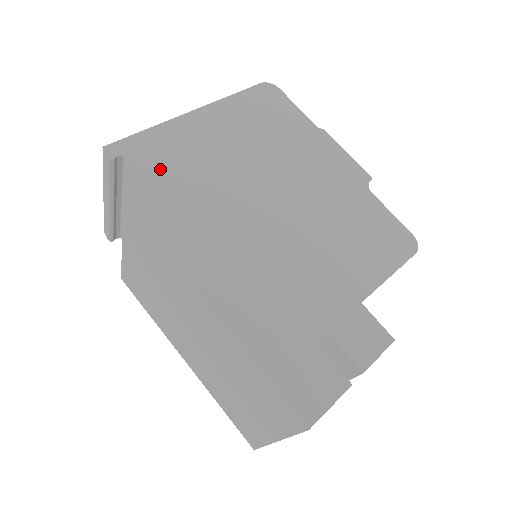
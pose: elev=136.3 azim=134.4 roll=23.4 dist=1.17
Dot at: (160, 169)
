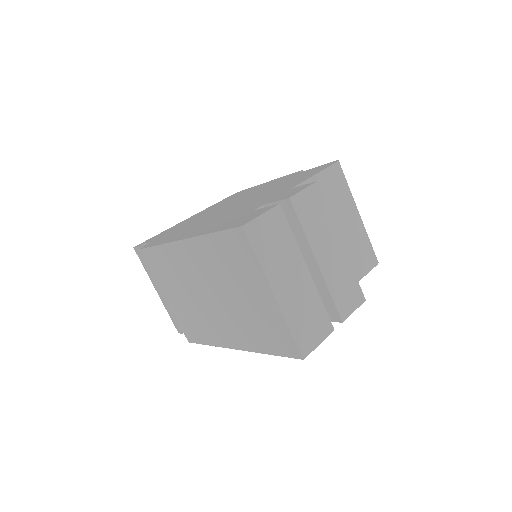
Dot at: (163, 235)
